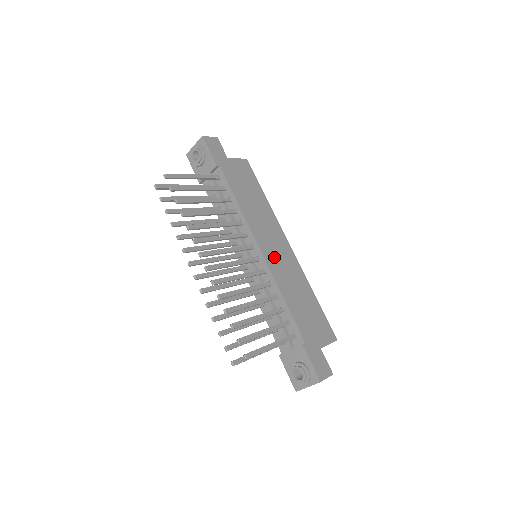
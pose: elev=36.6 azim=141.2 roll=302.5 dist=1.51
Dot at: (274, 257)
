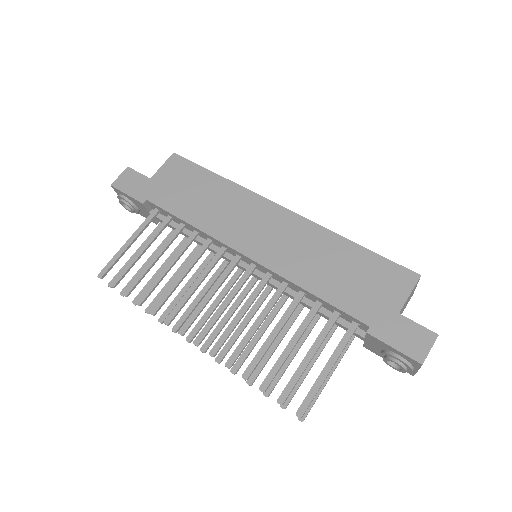
Dot at: (268, 247)
